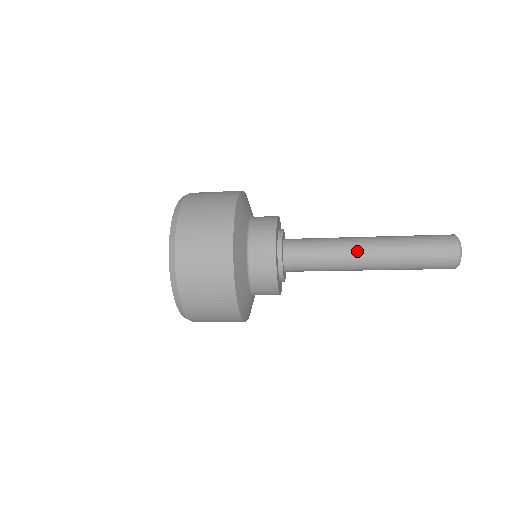
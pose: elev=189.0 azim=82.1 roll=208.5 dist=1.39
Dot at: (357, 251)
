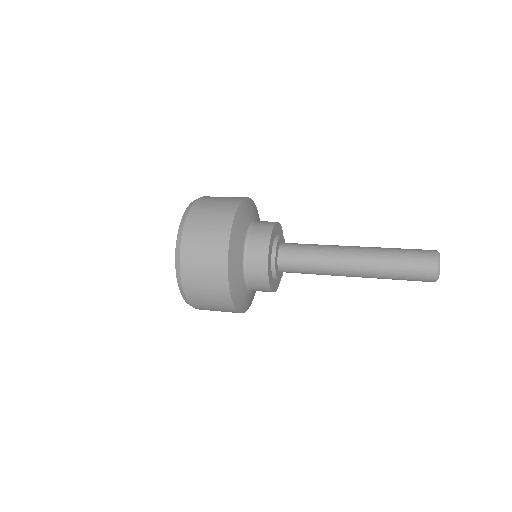
Dot at: (344, 252)
